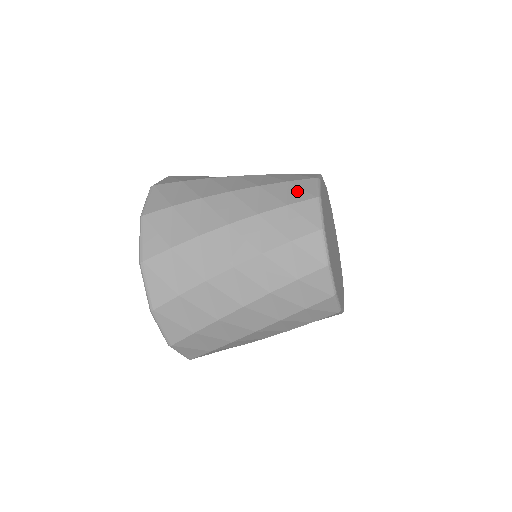
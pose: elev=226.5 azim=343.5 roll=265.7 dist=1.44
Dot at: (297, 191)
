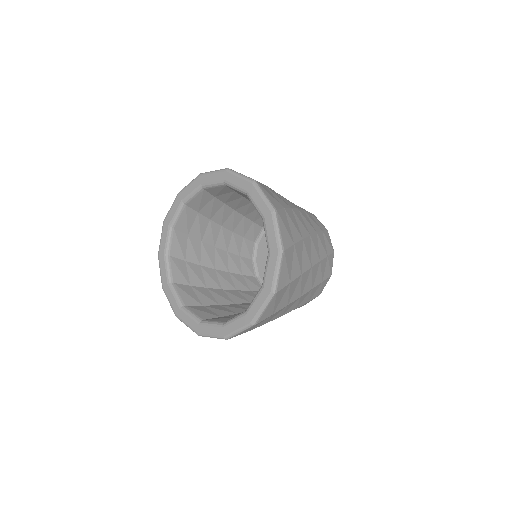
Dot at: occluded
